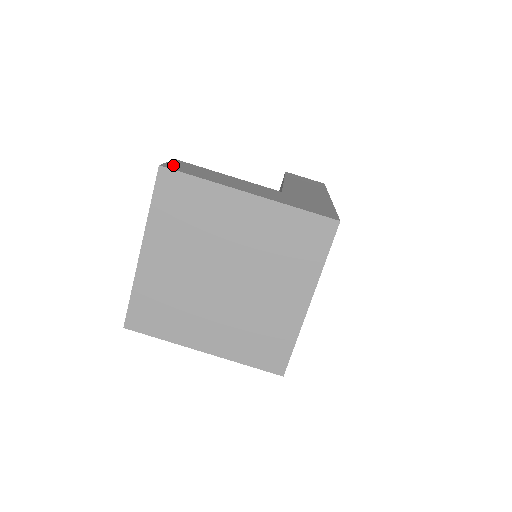
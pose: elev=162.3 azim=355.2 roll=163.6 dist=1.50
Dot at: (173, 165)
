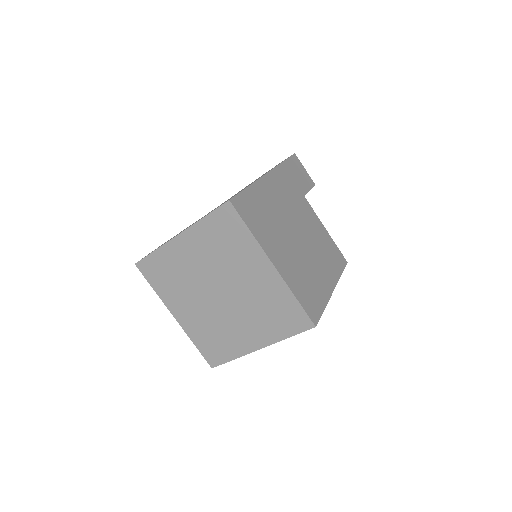
Dot at: occluded
